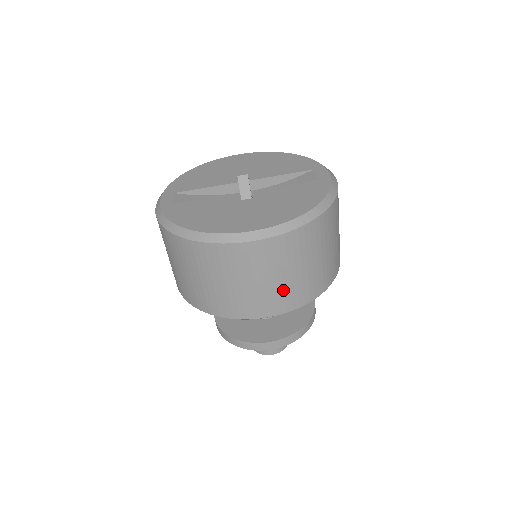
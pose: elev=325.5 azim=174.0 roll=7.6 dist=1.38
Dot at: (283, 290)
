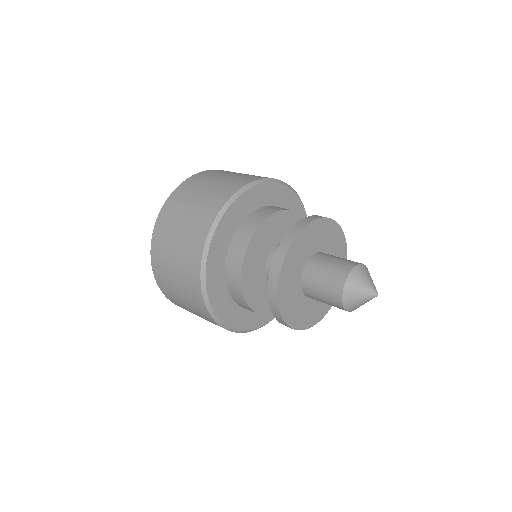
Dot at: (201, 207)
